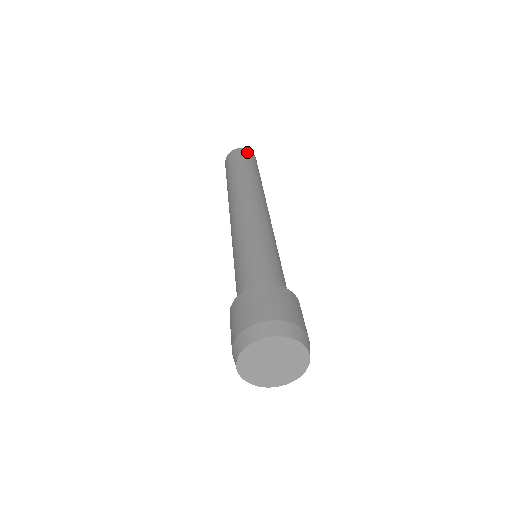
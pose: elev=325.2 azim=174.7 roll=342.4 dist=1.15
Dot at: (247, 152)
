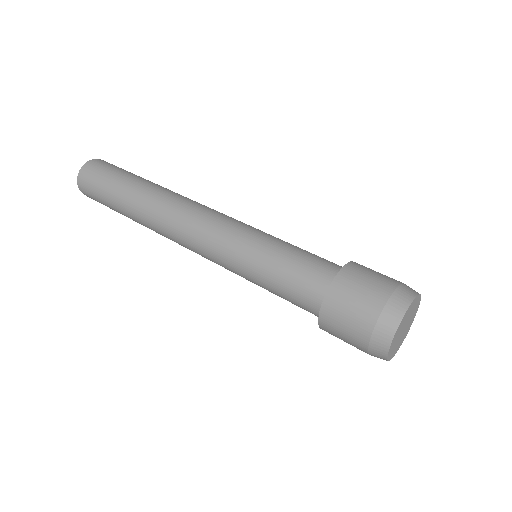
Dot at: occluded
